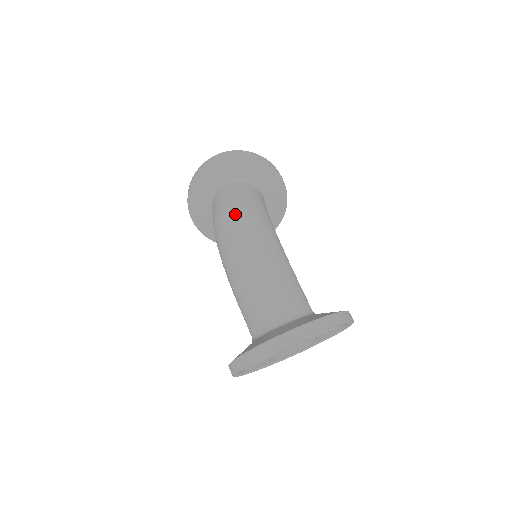
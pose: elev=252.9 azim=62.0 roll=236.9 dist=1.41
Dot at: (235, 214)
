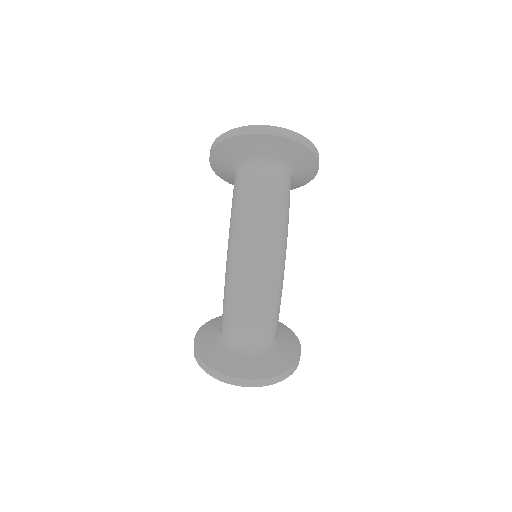
Dot at: (262, 239)
